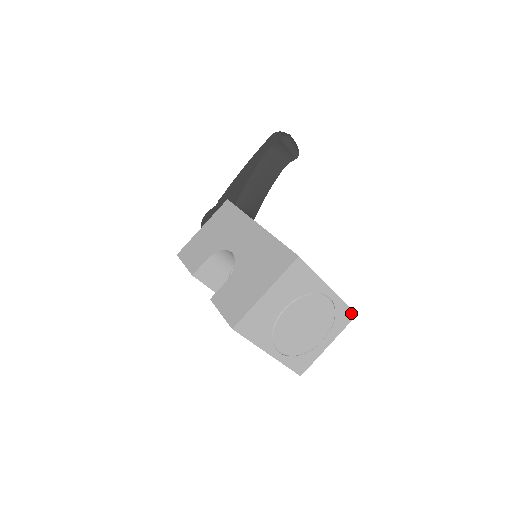
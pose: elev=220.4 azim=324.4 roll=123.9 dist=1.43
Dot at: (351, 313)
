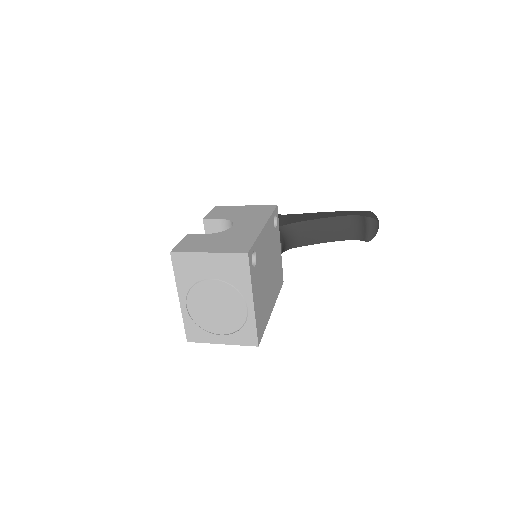
Dot at: (255, 340)
